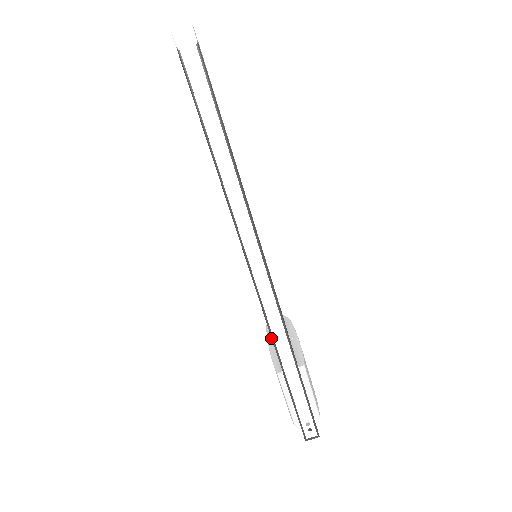
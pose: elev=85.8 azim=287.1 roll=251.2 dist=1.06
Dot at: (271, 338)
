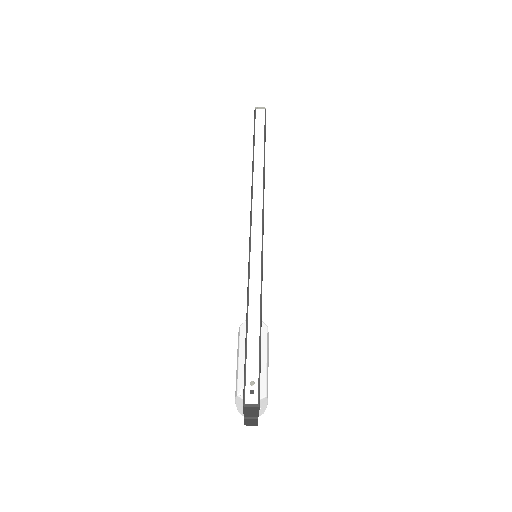
Dot at: occluded
